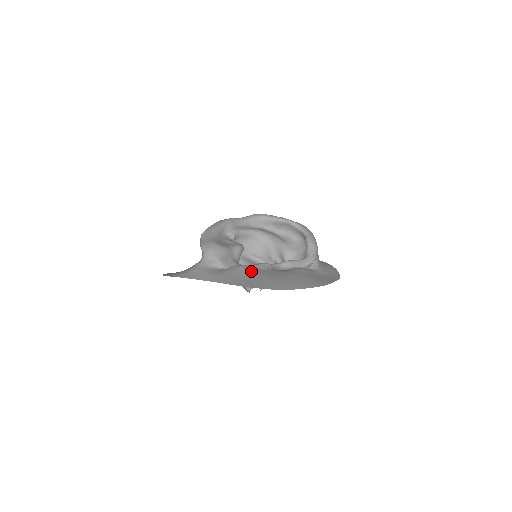
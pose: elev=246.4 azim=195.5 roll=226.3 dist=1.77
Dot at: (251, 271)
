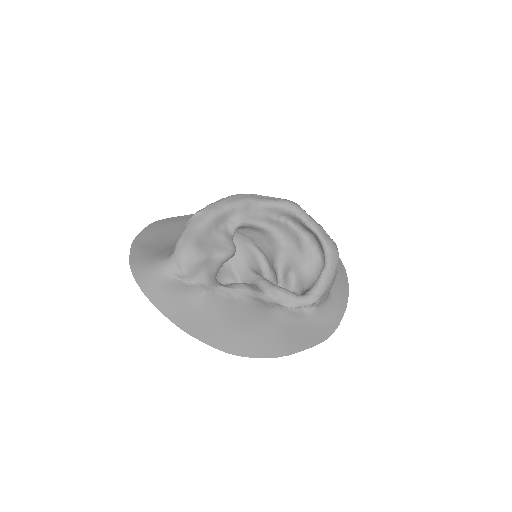
Dot at: (215, 301)
